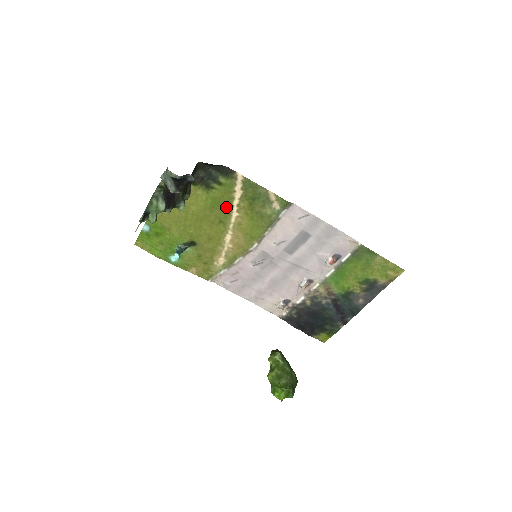
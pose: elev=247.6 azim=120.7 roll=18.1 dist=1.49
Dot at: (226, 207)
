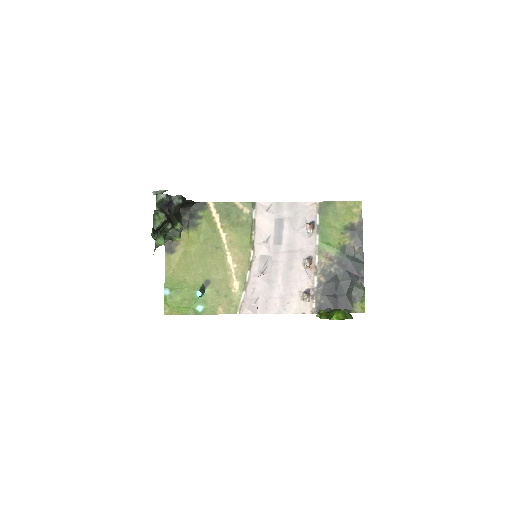
Dot at: (214, 234)
